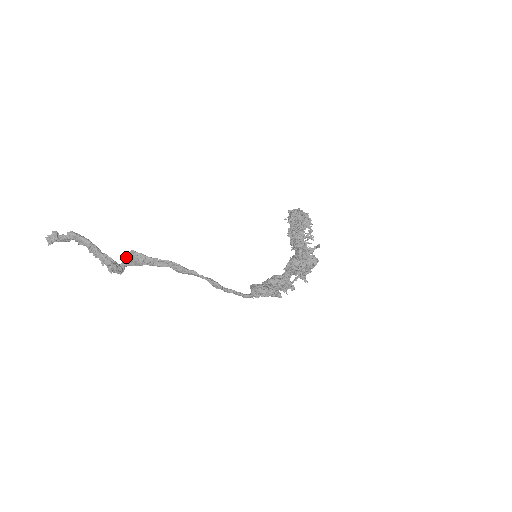
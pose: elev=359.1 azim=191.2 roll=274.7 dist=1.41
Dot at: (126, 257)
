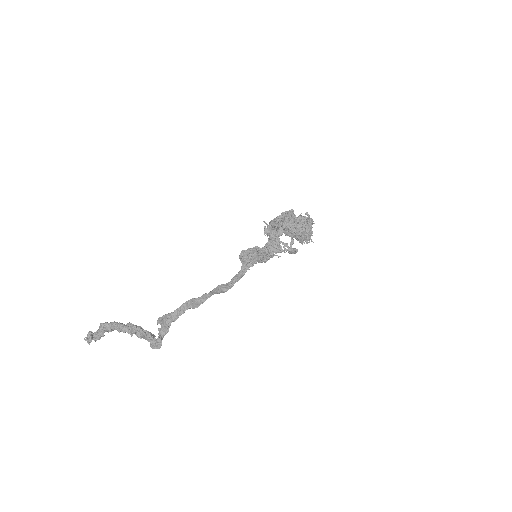
Dot at: (158, 329)
